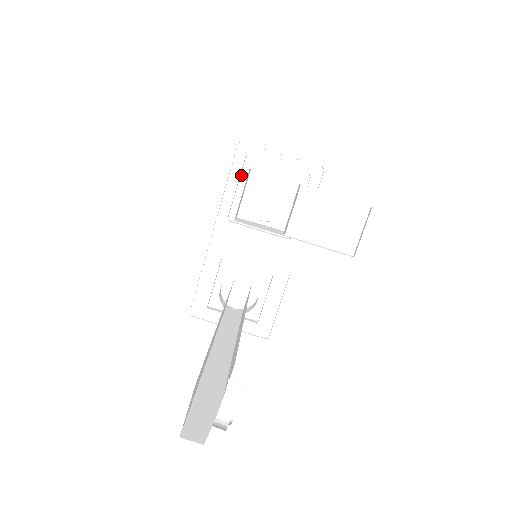
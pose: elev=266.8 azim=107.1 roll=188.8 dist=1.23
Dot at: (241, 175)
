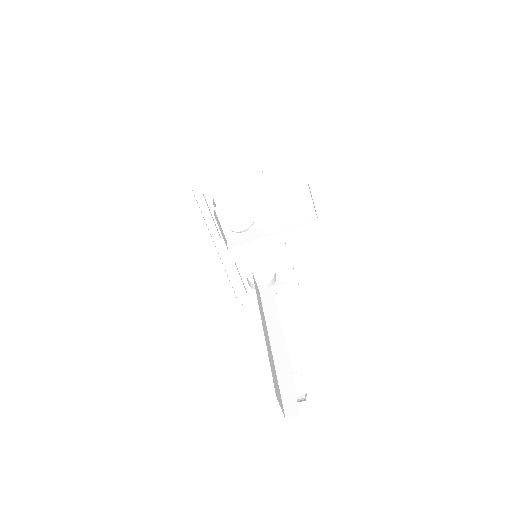
Dot at: (208, 205)
